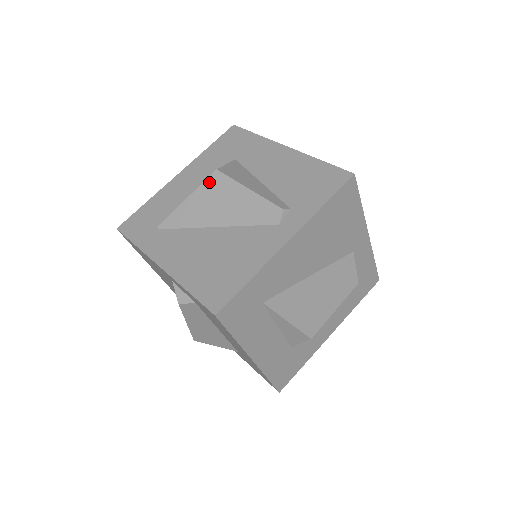
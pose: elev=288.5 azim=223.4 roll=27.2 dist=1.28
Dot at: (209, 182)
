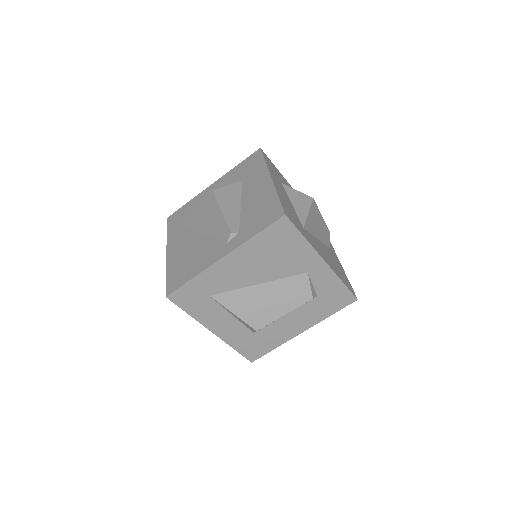
Dot at: (207, 199)
